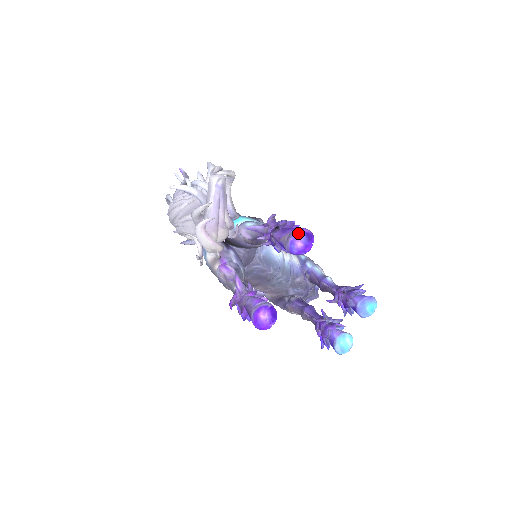
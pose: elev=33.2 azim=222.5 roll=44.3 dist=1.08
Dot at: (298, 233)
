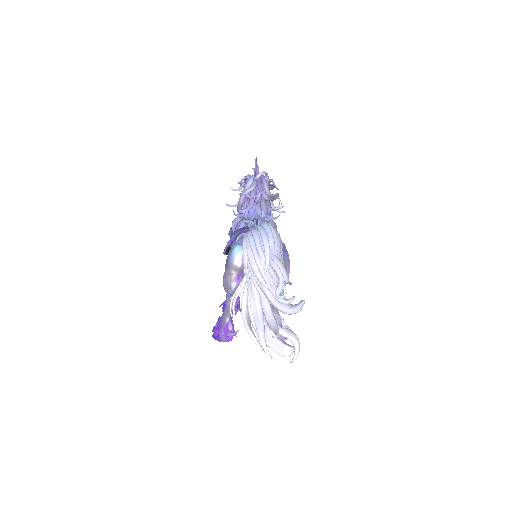
Dot at: occluded
